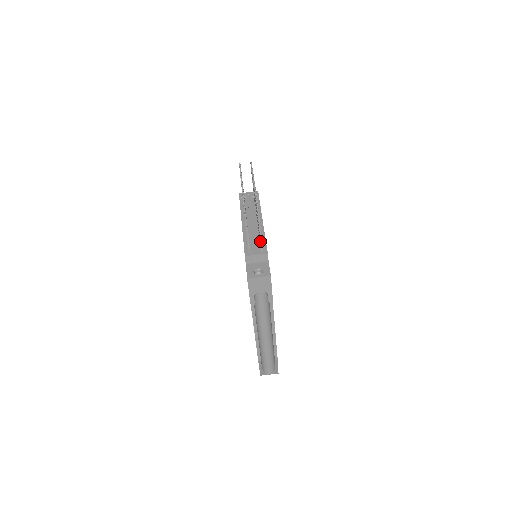
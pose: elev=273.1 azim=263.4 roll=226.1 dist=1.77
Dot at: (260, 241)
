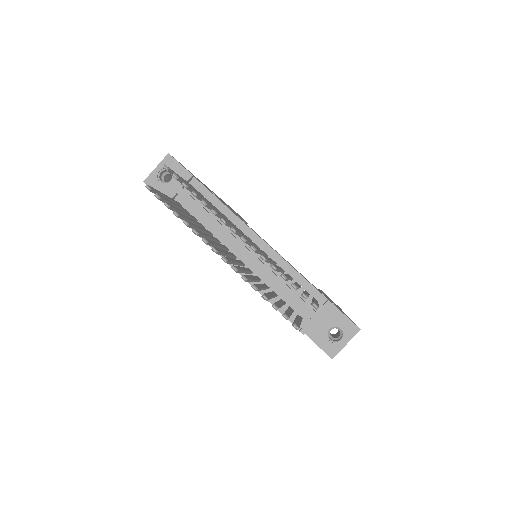
Dot at: occluded
